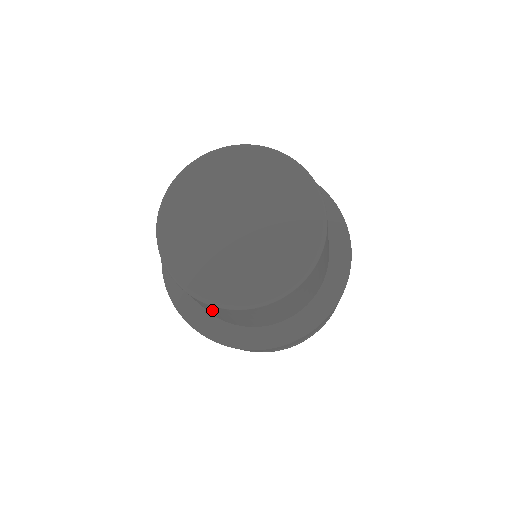
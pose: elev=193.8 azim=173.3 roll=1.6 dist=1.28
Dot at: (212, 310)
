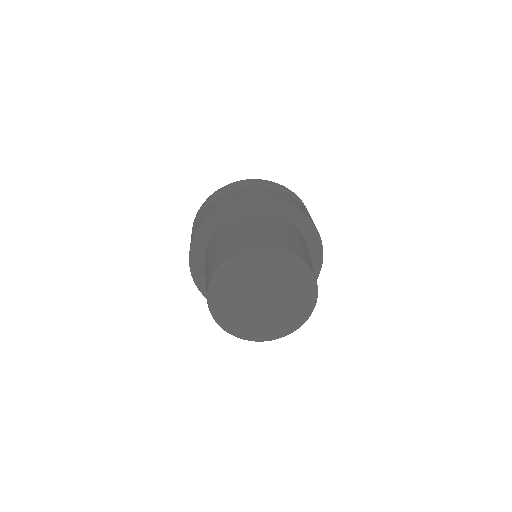
Dot at: occluded
